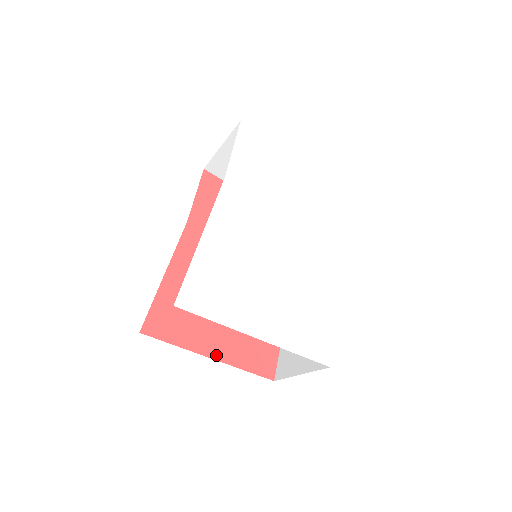
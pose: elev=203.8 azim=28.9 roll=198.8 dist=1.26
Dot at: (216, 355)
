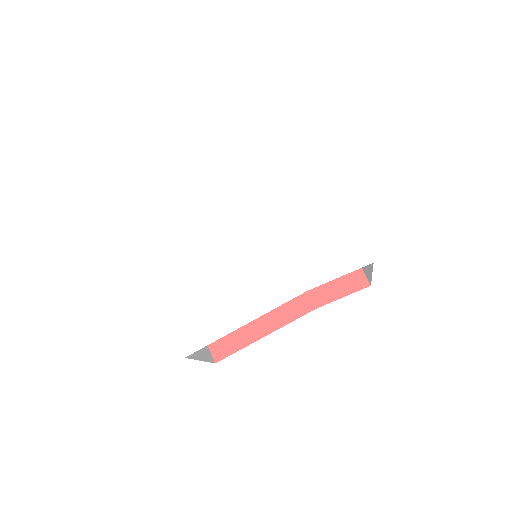
Dot at: occluded
